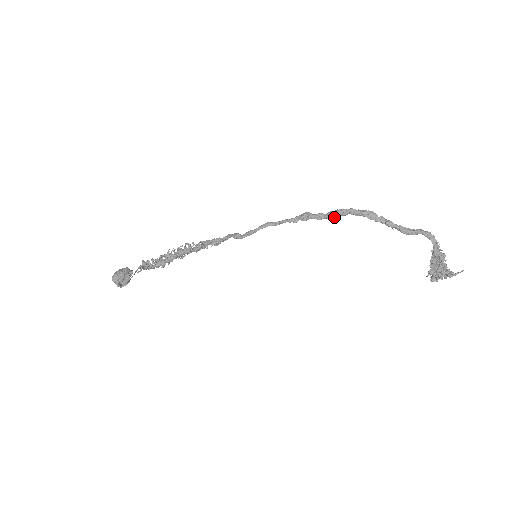
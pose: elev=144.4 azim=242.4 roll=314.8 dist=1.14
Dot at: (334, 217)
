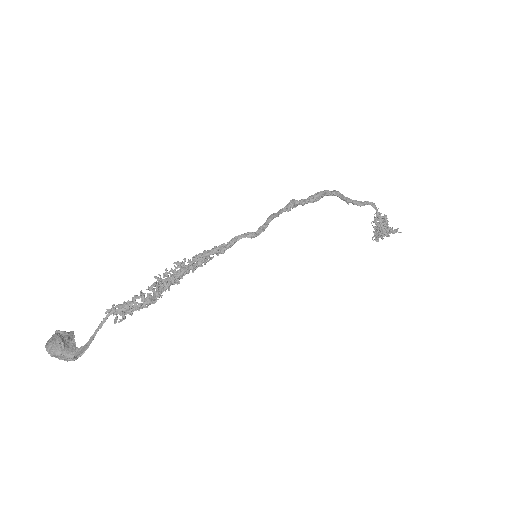
Dot at: (317, 200)
